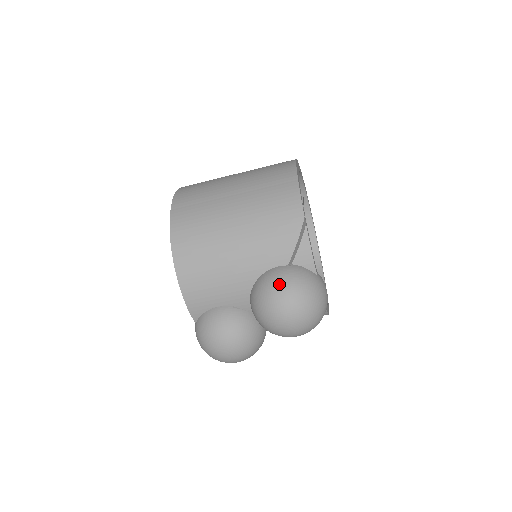
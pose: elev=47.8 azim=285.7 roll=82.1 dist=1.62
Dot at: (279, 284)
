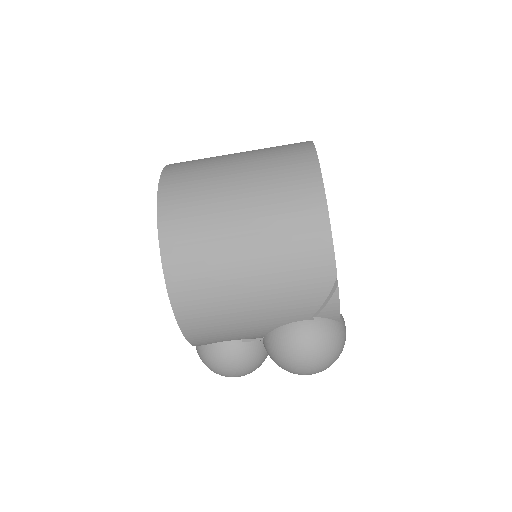
Dot at: (304, 347)
